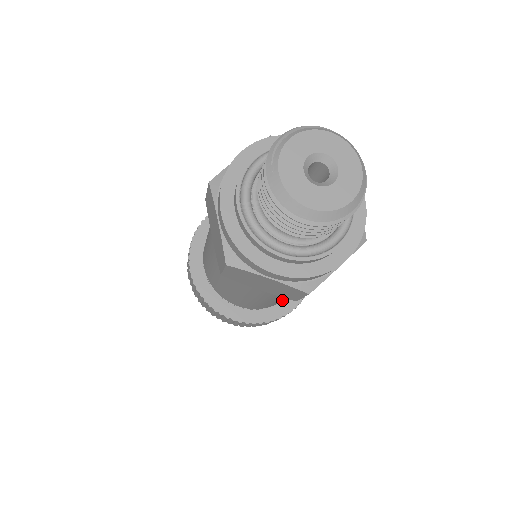
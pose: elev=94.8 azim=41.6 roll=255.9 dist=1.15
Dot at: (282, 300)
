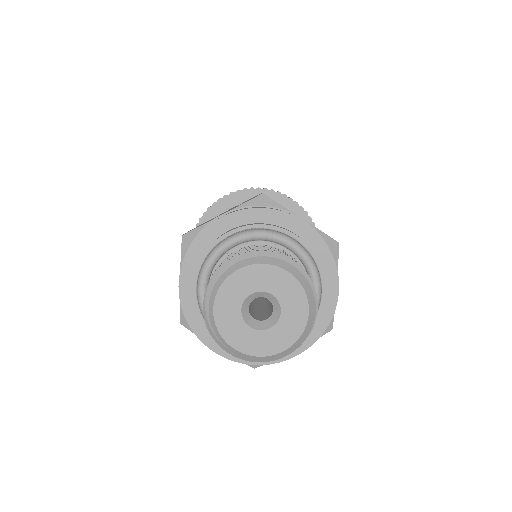
Dot at: occluded
